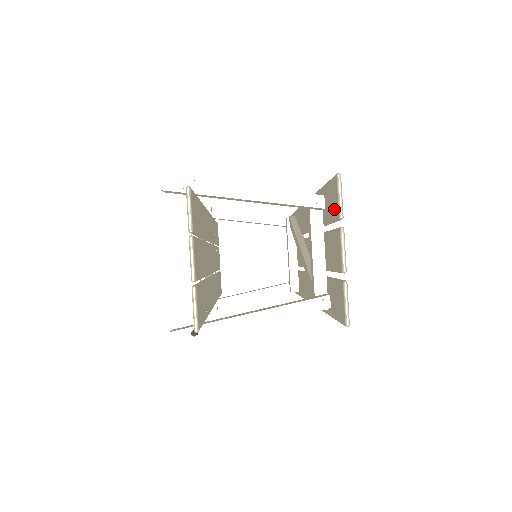
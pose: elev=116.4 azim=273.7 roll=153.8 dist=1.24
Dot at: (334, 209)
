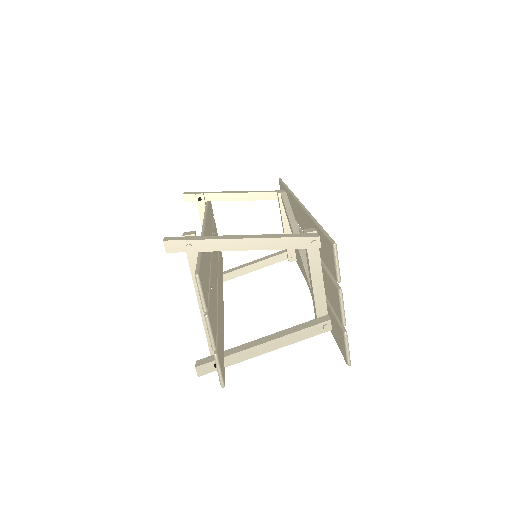
Dot at: (331, 267)
